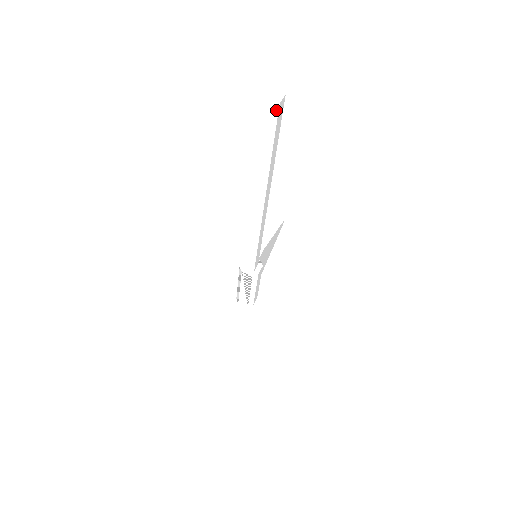
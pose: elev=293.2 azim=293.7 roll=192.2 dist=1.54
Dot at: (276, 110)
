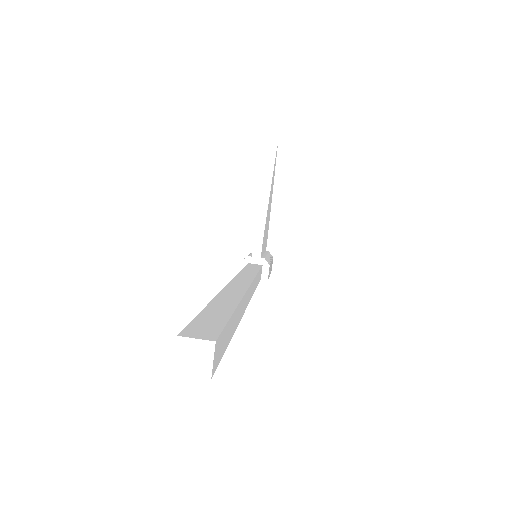
Dot at: (208, 371)
